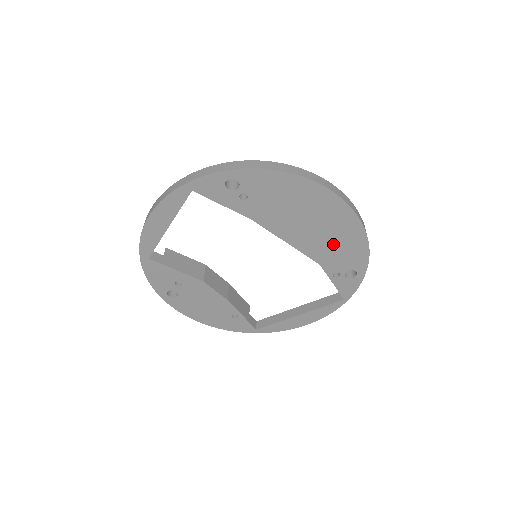
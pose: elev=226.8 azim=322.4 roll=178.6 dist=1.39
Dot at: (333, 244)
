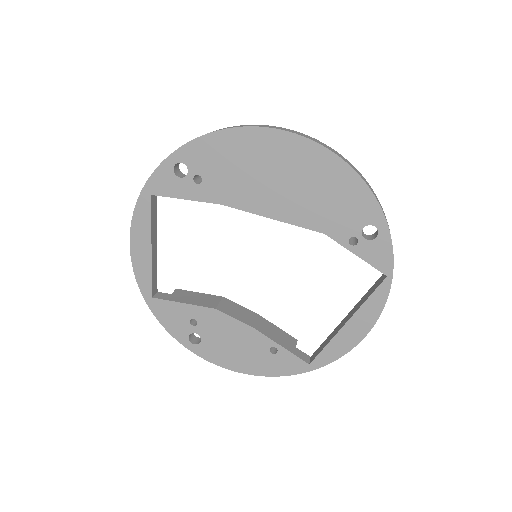
Dot at: (321, 198)
